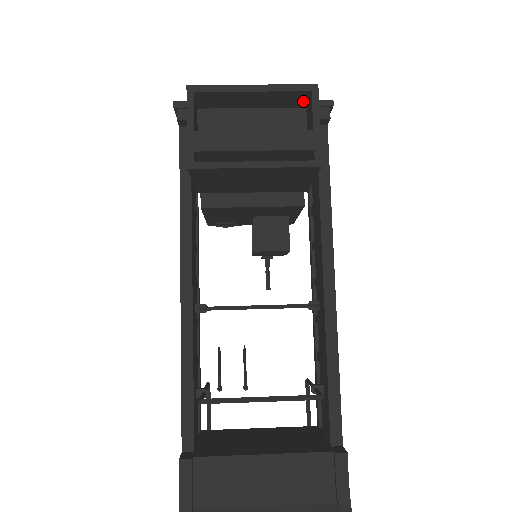
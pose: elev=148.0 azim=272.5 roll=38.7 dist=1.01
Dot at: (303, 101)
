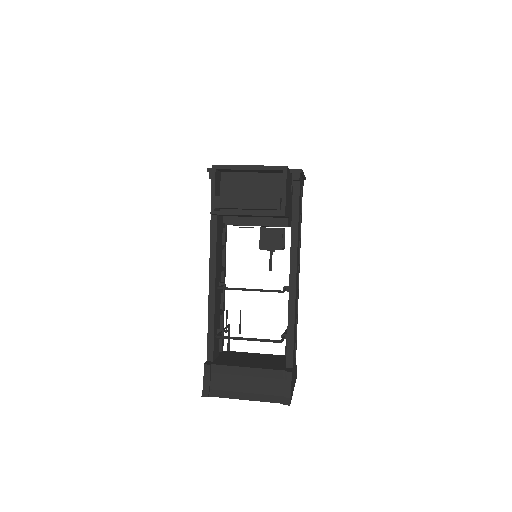
Dot at: (281, 171)
